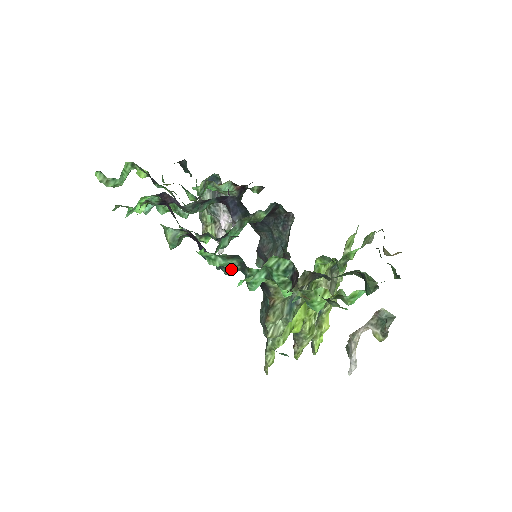
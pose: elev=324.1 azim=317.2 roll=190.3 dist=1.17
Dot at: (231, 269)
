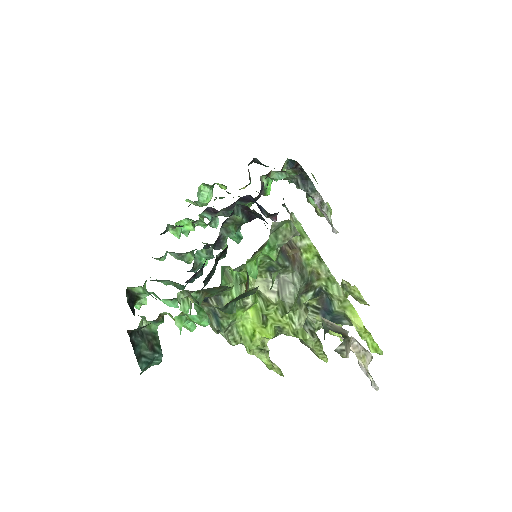
Dot at: (178, 286)
